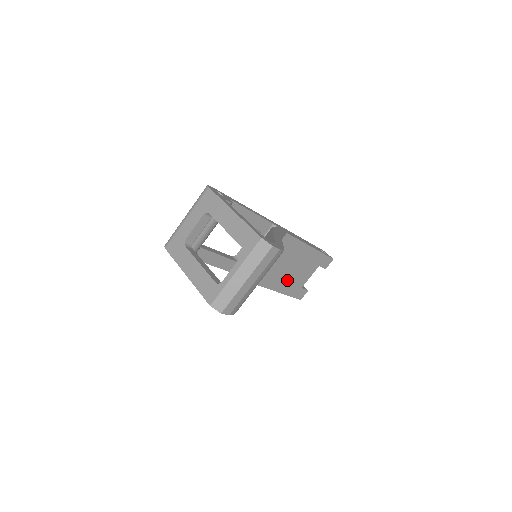
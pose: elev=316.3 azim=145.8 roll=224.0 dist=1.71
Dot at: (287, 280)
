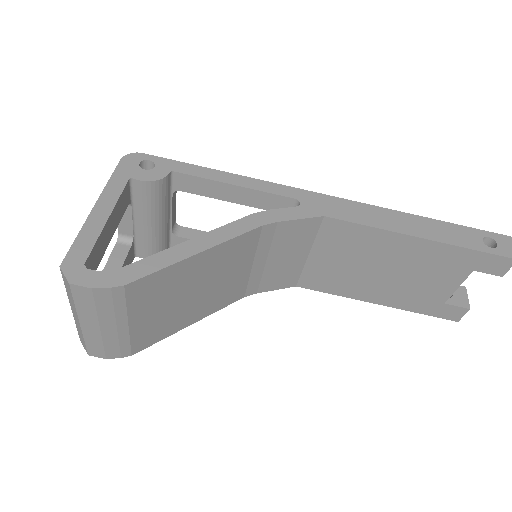
Dot at: (391, 289)
